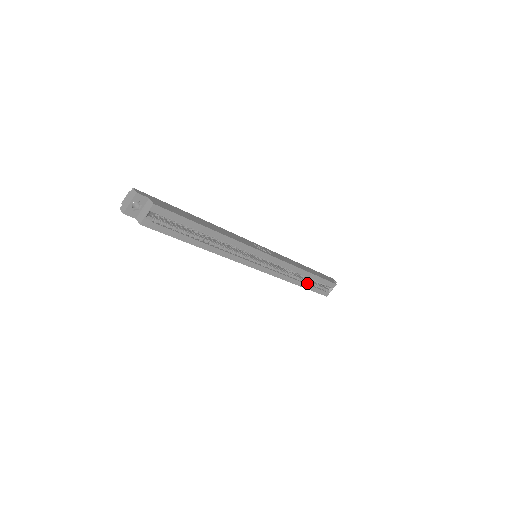
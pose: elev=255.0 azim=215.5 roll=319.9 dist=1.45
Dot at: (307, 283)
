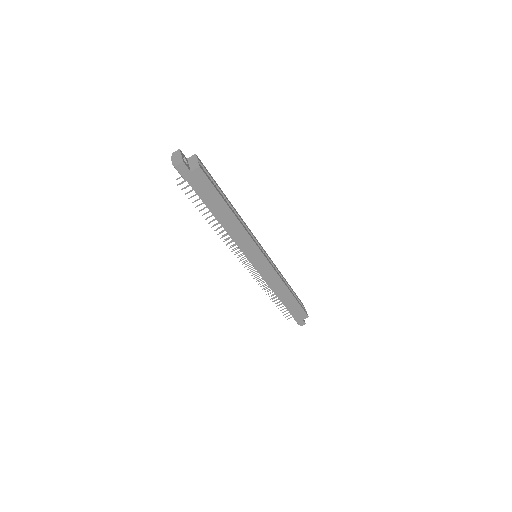
Dot at: occluded
